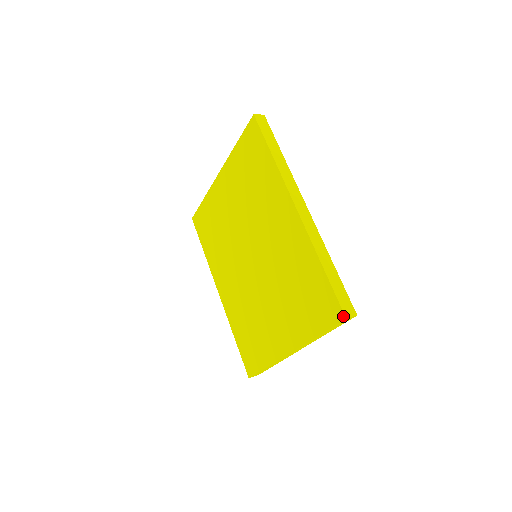
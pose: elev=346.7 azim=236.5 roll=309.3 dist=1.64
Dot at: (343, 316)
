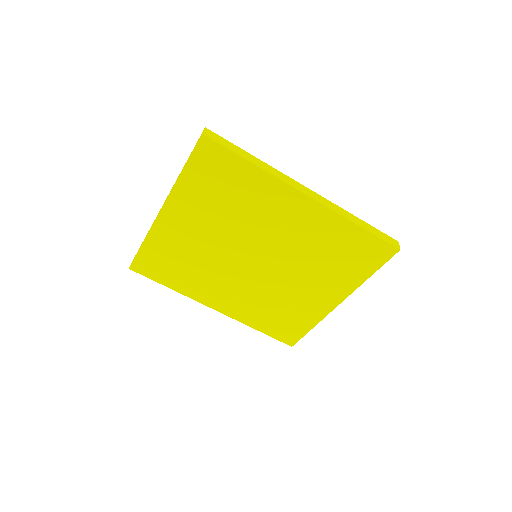
Dot at: (397, 250)
